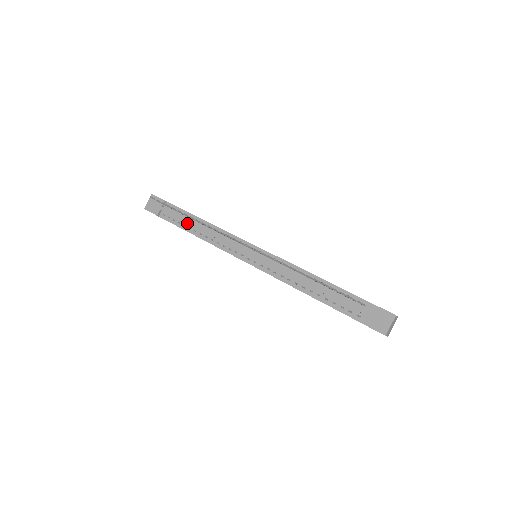
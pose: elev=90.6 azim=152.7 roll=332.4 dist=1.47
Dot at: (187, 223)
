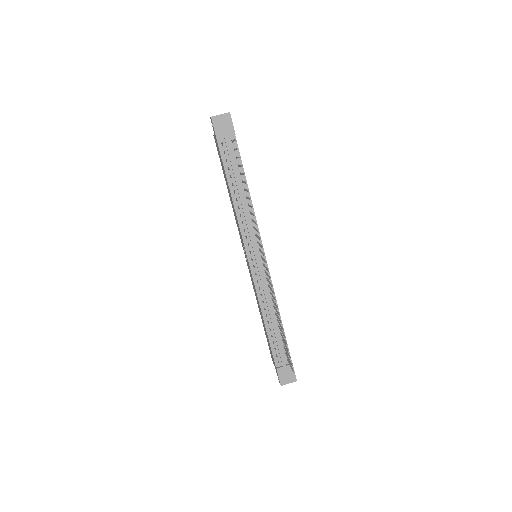
Dot at: (235, 179)
